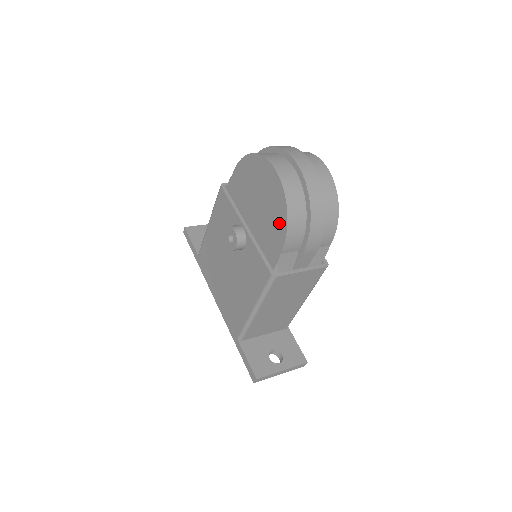
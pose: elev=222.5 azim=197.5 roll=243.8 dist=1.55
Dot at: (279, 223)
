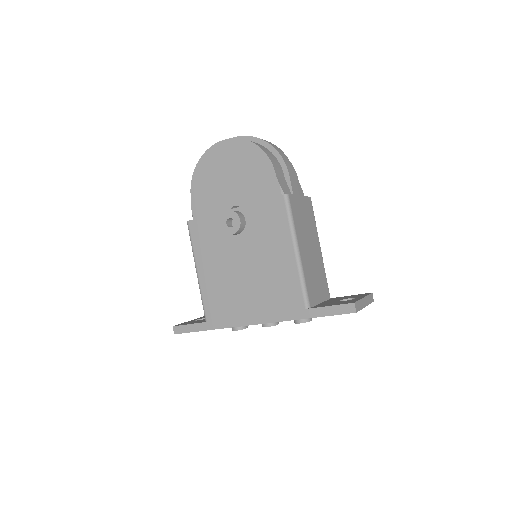
Dot at: (257, 161)
